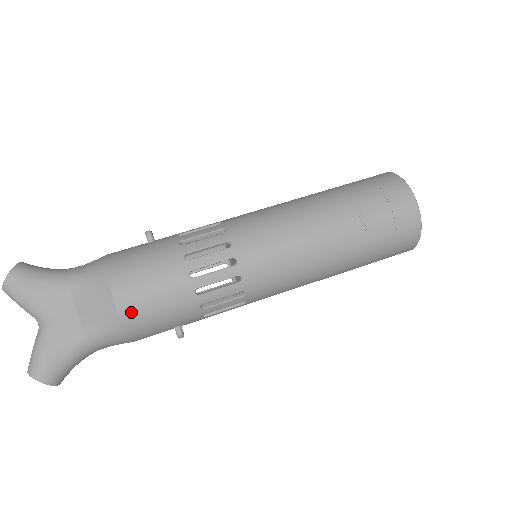
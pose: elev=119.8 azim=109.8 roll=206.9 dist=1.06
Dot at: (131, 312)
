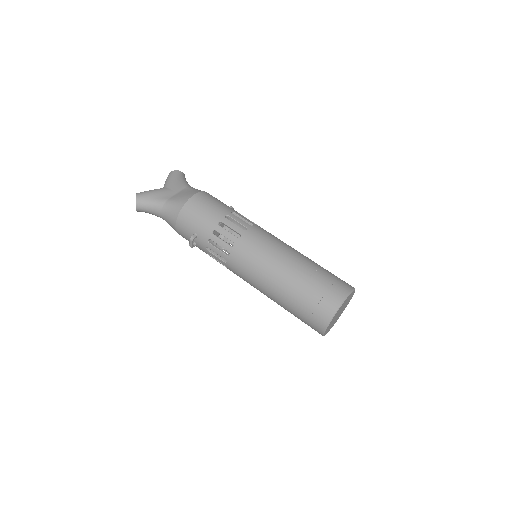
Dot at: (192, 204)
